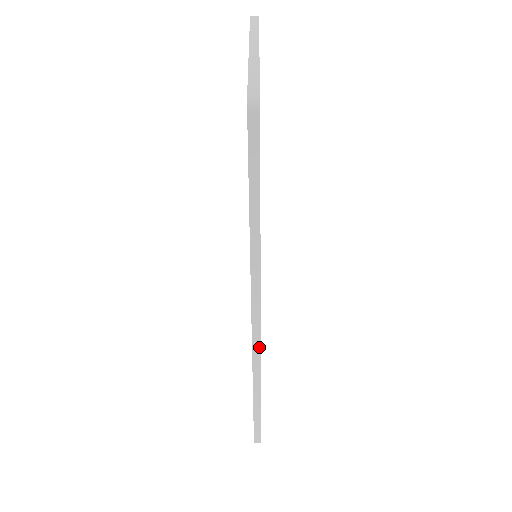
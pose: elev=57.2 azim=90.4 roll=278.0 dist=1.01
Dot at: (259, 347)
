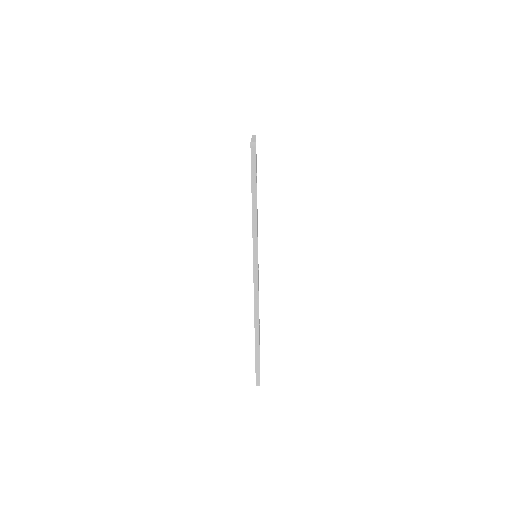
Dot at: occluded
